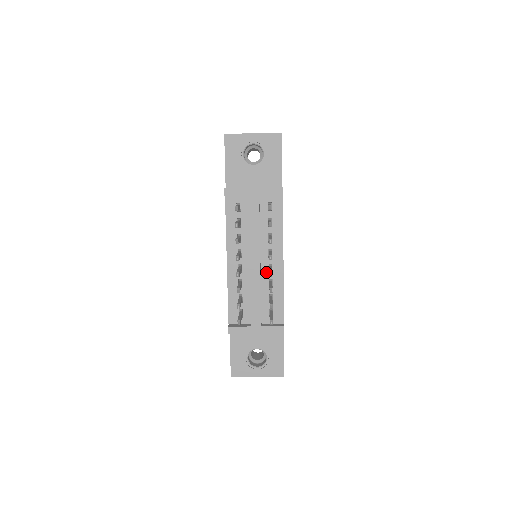
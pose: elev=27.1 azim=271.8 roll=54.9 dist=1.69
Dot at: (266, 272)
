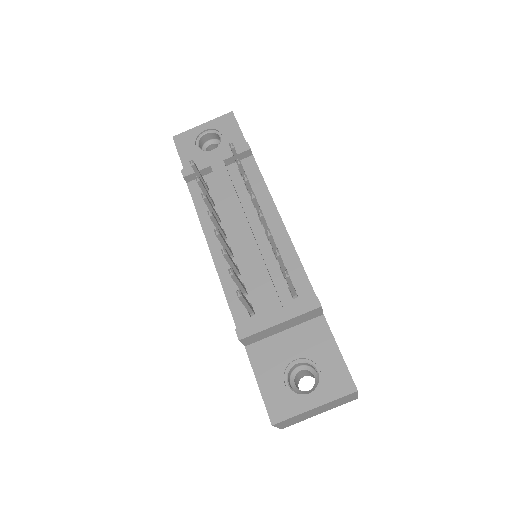
Dot at: (265, 243)
